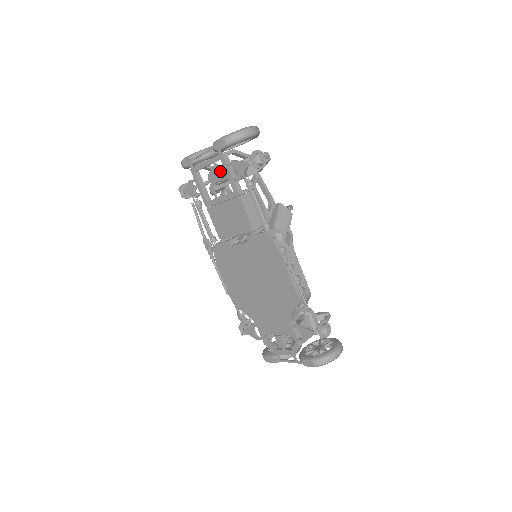
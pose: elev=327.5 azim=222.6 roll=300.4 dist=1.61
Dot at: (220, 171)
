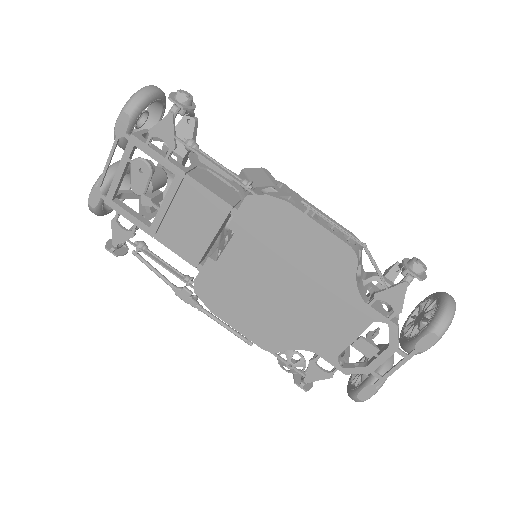
Dot at: (142, 163)
